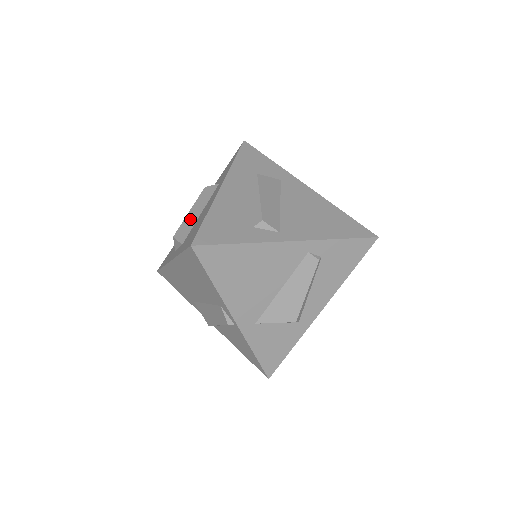
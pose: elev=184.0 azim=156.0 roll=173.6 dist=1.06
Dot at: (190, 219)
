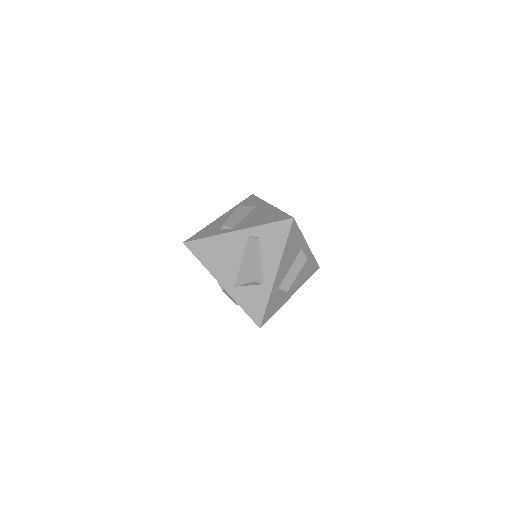
Dot at: occluded
